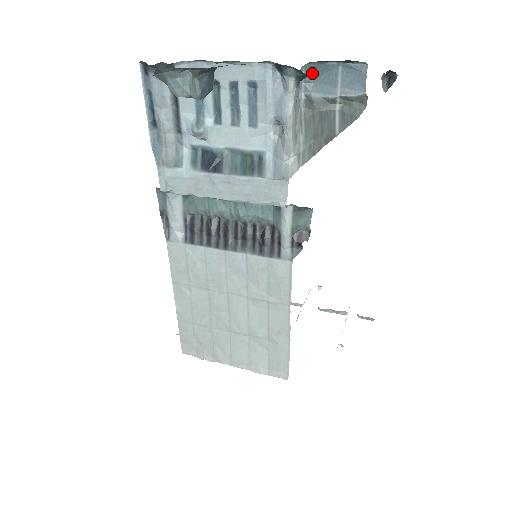
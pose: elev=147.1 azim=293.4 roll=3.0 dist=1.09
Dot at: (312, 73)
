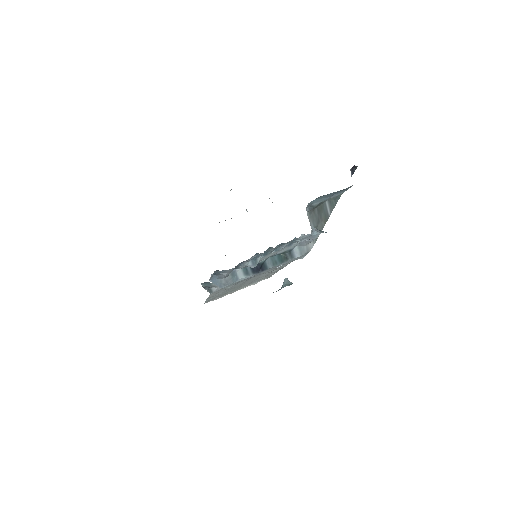
Dot at: (316, 198)
